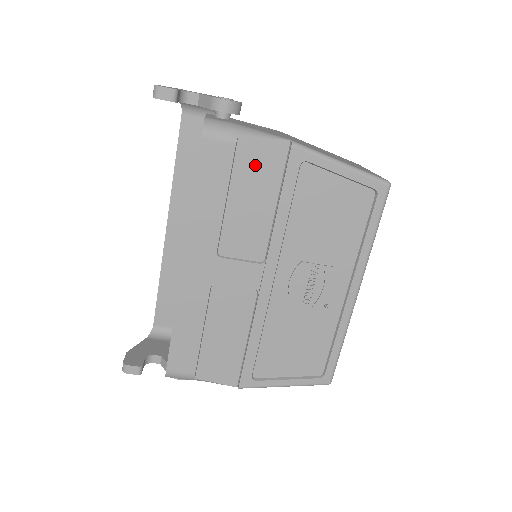
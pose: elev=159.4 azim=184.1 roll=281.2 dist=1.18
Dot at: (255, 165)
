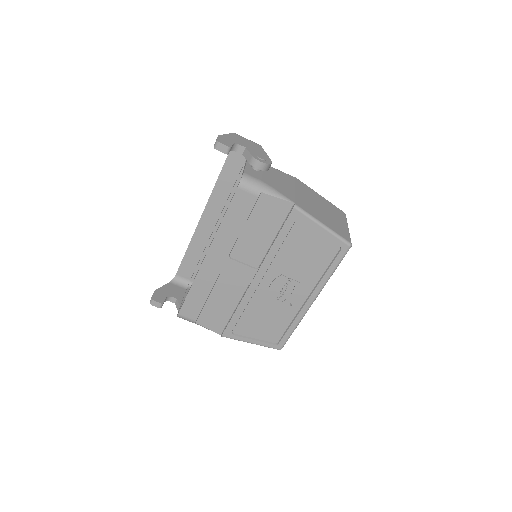
Dot at: (267, 211)
